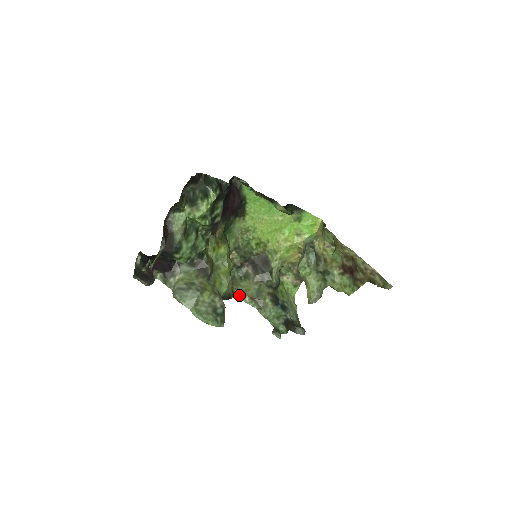
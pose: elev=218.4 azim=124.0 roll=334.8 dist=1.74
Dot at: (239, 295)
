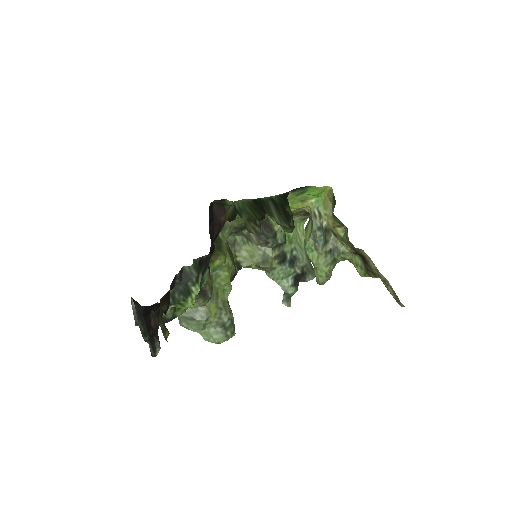
Dot at: (244, 264)
